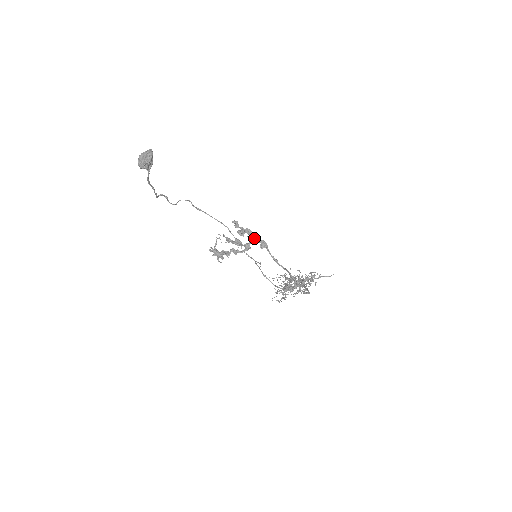
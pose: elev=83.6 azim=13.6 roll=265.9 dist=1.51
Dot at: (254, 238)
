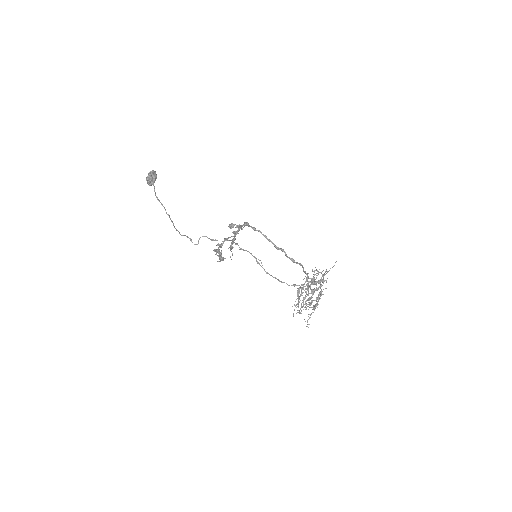
Dot at: (241, 227)
